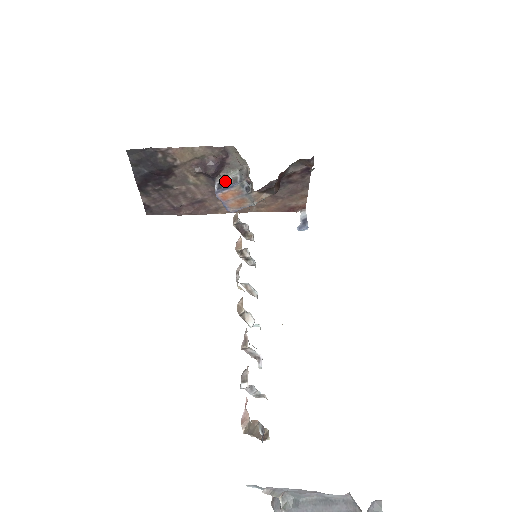
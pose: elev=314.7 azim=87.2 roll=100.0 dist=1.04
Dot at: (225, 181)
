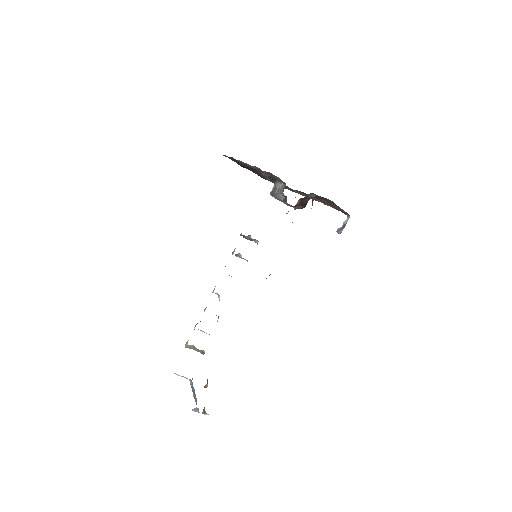
Dot at: (276, 188)
